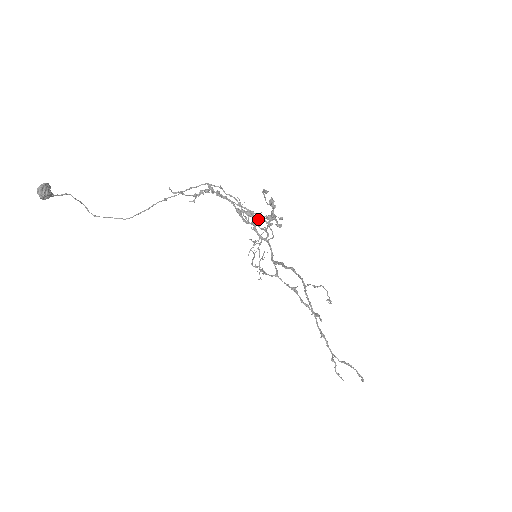
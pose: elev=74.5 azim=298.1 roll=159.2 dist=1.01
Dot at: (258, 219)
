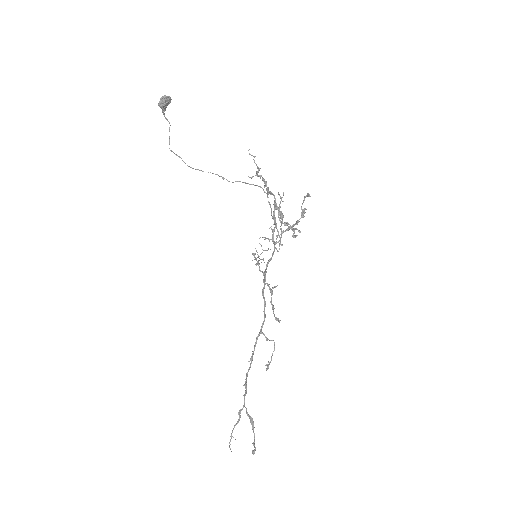
Dot at: occluded
